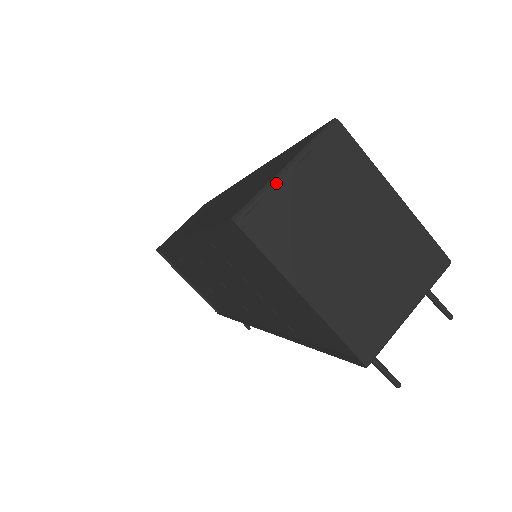
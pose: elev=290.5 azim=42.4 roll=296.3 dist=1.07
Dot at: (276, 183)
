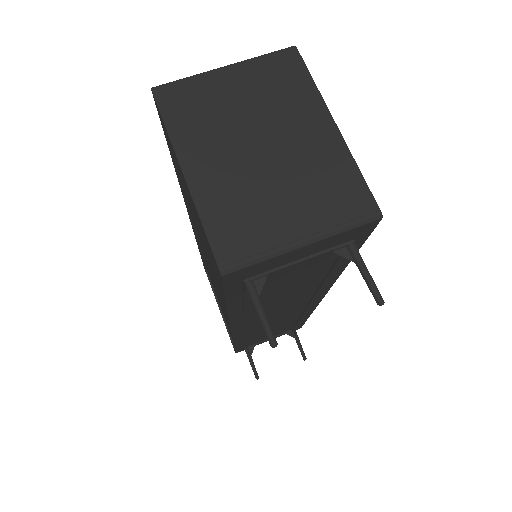
Dot at: (207, 74)
